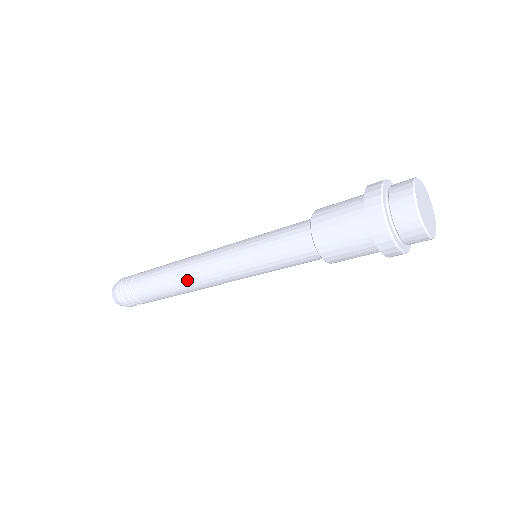
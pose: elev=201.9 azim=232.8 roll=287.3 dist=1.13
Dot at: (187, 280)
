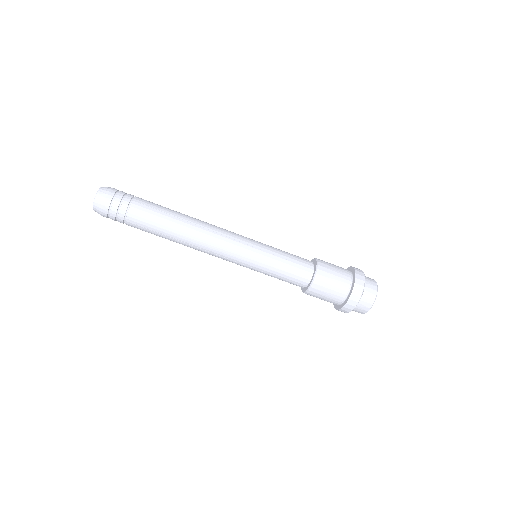
Dot at: (195, 242)
